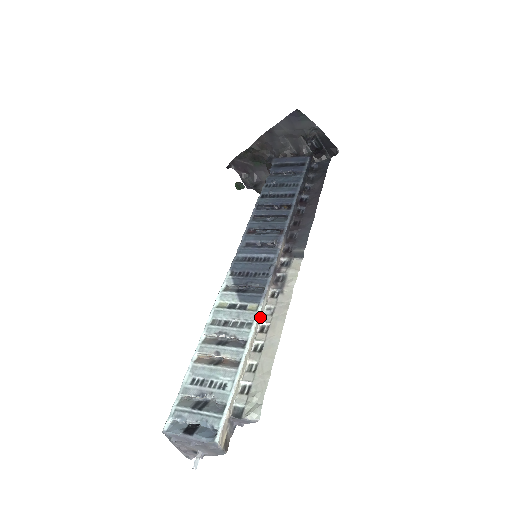
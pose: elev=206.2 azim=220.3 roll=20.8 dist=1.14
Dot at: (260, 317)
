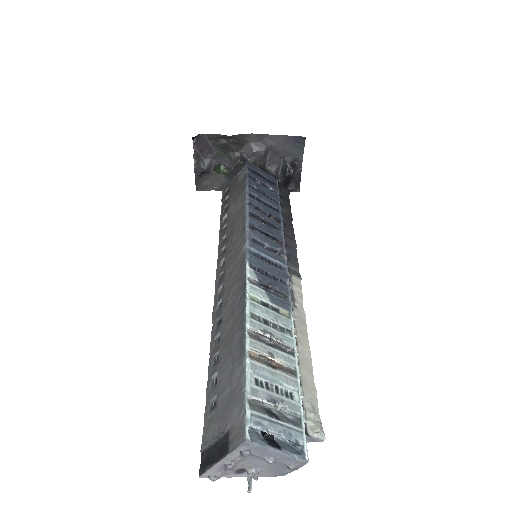
Dot at: occluded
